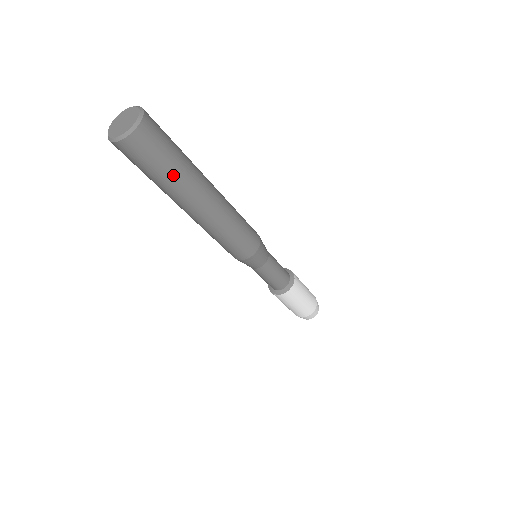
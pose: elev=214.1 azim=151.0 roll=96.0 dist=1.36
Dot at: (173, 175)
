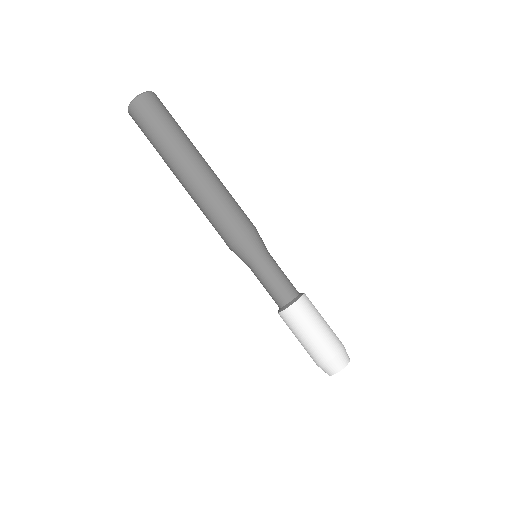
Dot at: (177, 130)
